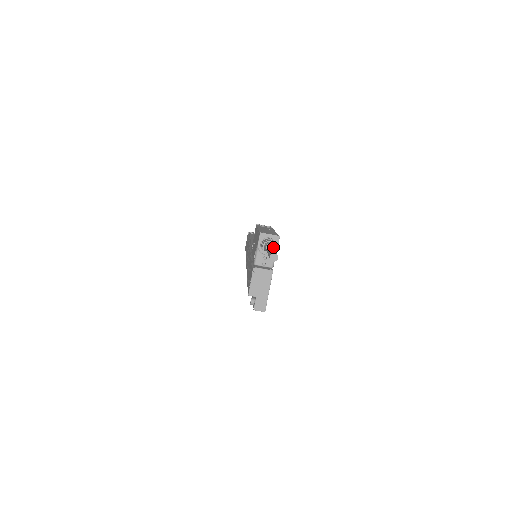
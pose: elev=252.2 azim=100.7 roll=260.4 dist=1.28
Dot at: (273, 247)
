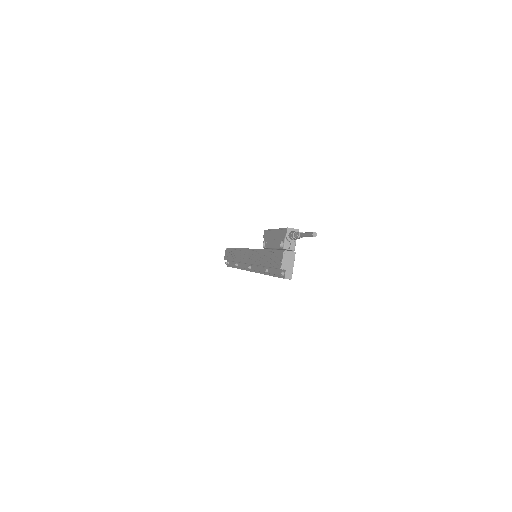
Dot at: occluded
